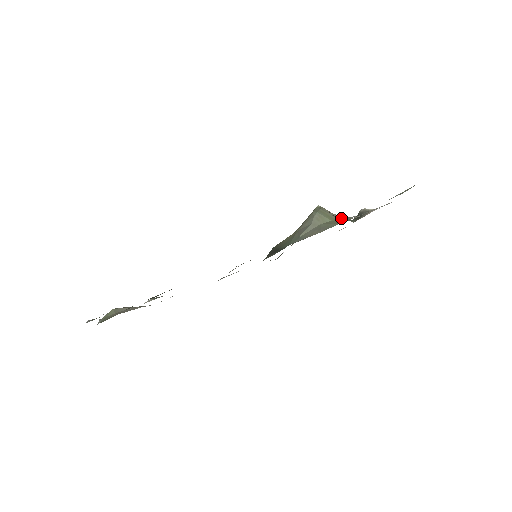
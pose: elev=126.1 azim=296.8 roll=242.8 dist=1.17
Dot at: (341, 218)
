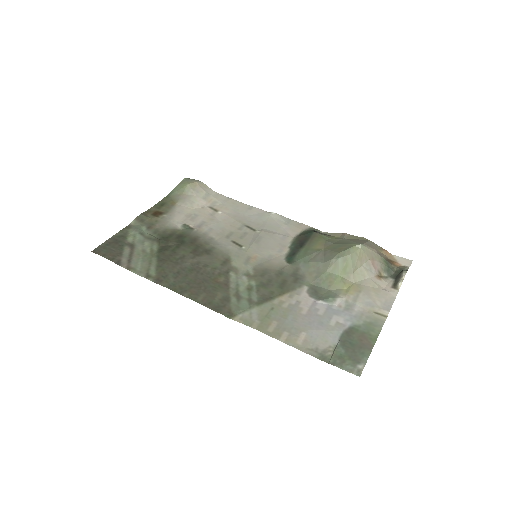
Dot at: (359, 275)
